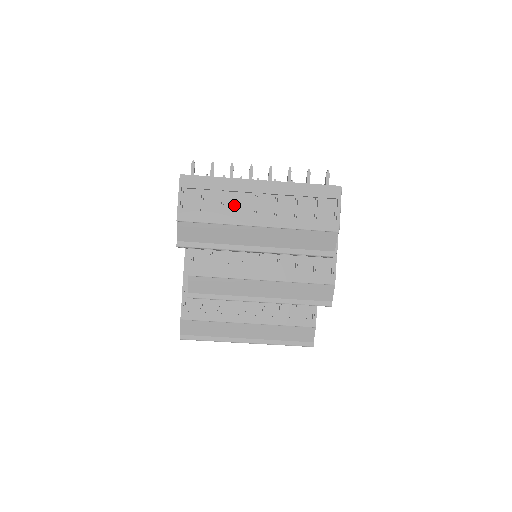
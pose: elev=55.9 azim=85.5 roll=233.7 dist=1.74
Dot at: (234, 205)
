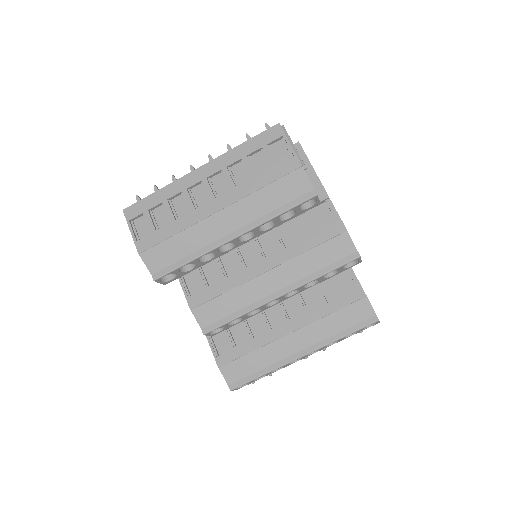
Dot at: (186, 207)
